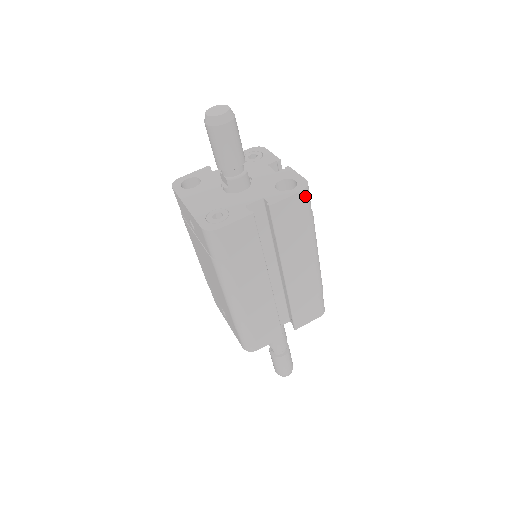
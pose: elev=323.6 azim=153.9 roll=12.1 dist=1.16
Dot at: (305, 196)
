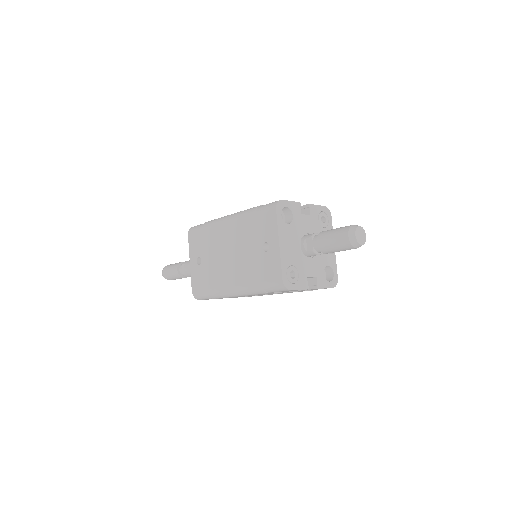
Dot at: occluded
